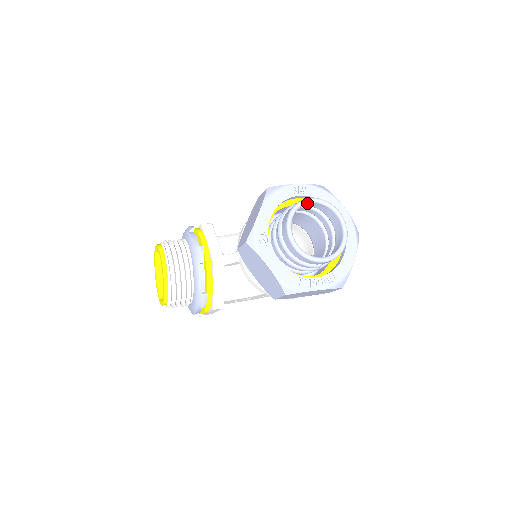
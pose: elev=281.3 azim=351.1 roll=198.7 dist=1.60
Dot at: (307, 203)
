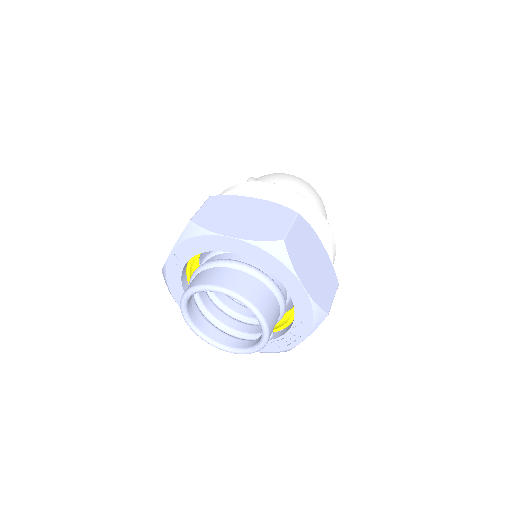
Dot at: (186, 303)
